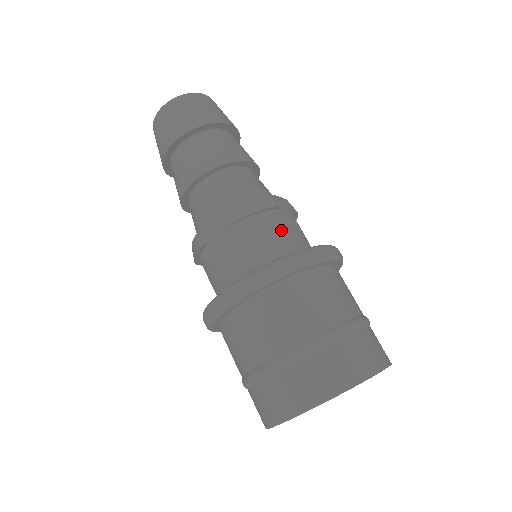
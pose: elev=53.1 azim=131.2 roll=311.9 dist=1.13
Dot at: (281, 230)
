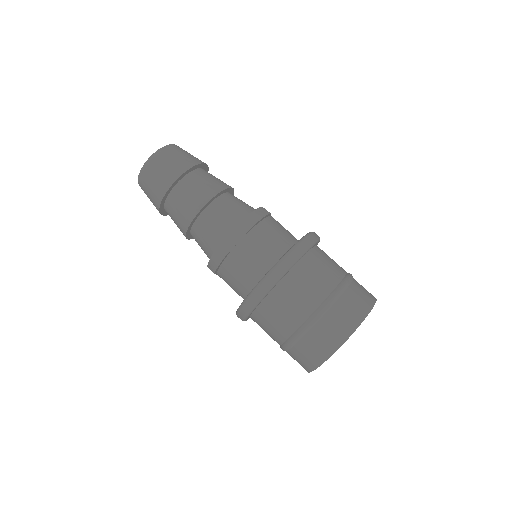
Dot at: (239, 270)
